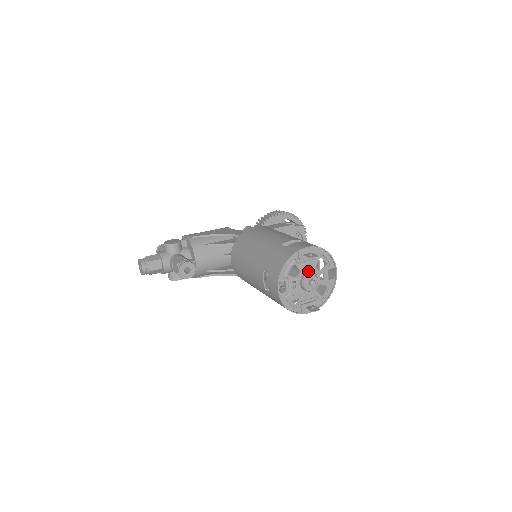
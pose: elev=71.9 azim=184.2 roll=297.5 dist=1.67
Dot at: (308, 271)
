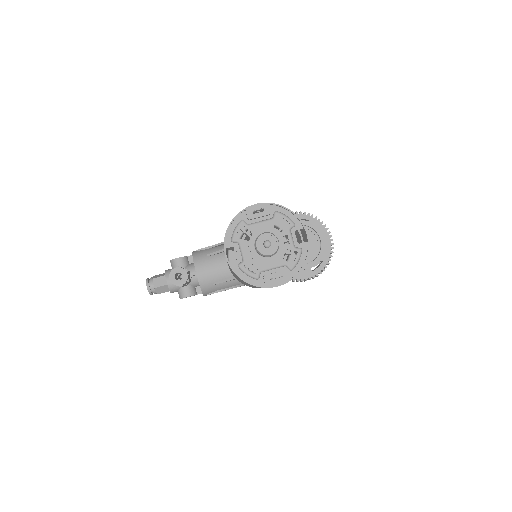
Dot at: (263, 233)
